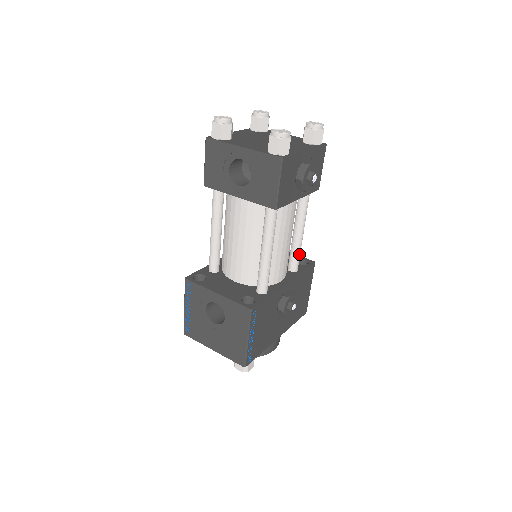
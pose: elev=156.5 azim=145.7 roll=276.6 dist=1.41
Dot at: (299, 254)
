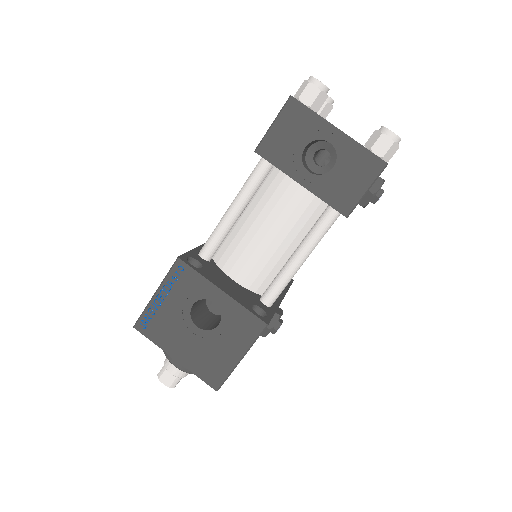
Dot at: occluded
